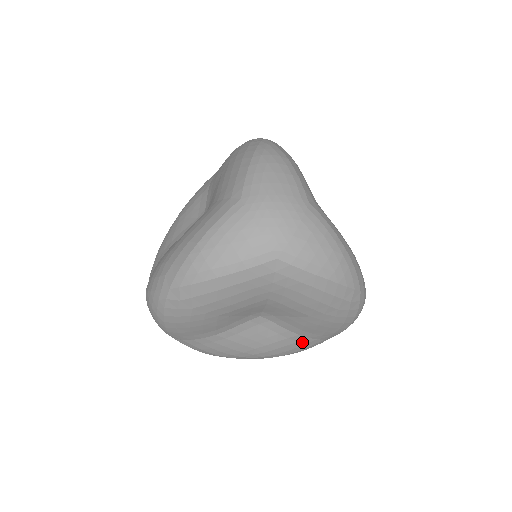
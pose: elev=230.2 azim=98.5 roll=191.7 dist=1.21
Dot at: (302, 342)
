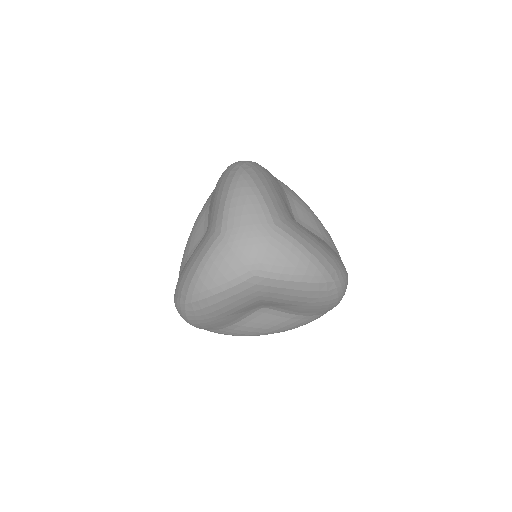
Dot at: (304, 319)
